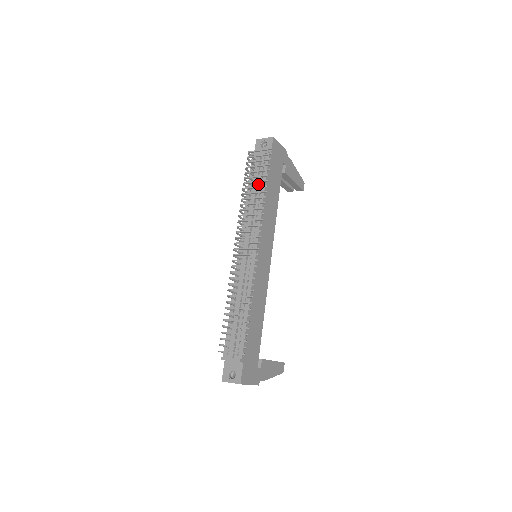
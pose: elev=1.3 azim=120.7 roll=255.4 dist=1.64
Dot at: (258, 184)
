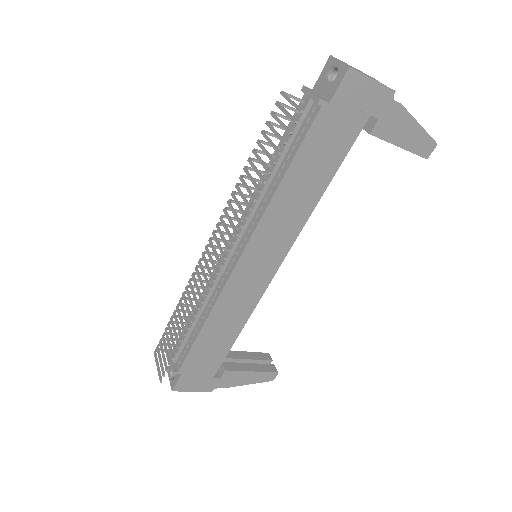
Dot at: (286, 154)
